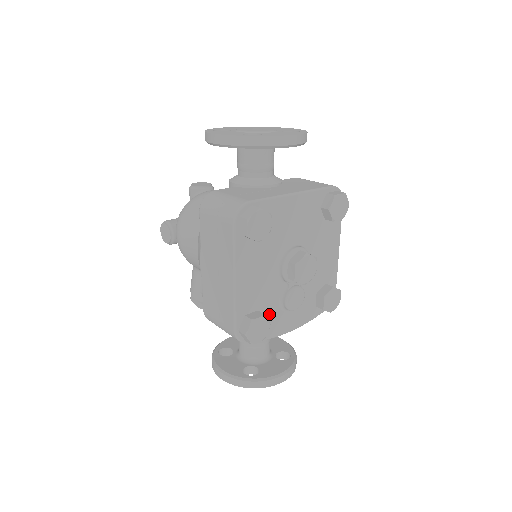
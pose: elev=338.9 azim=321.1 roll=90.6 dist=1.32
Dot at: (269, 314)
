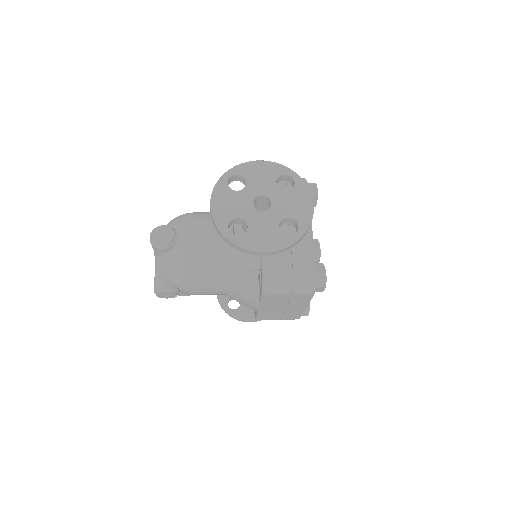
Dot at: occluded
